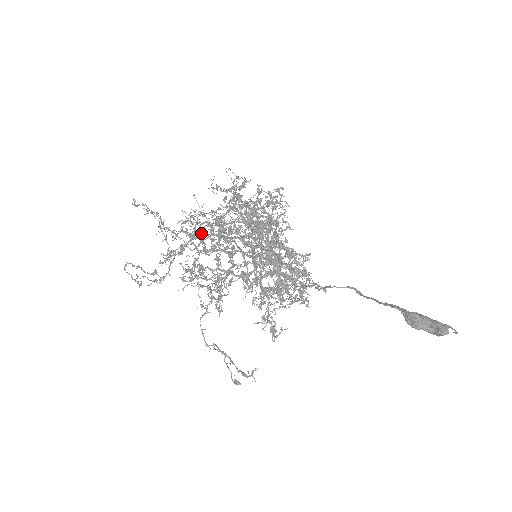
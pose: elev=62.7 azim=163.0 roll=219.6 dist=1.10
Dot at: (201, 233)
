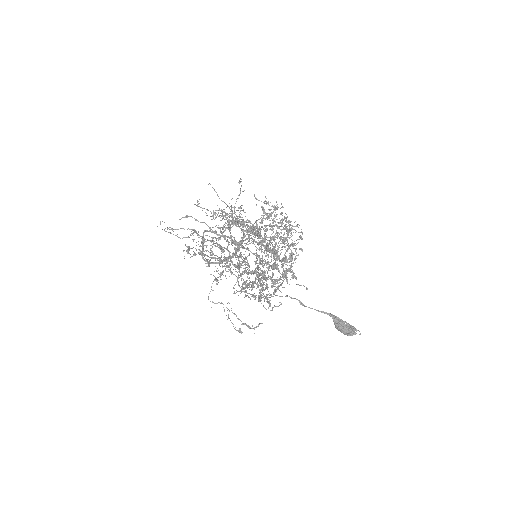
Dot at: (238, 223)
